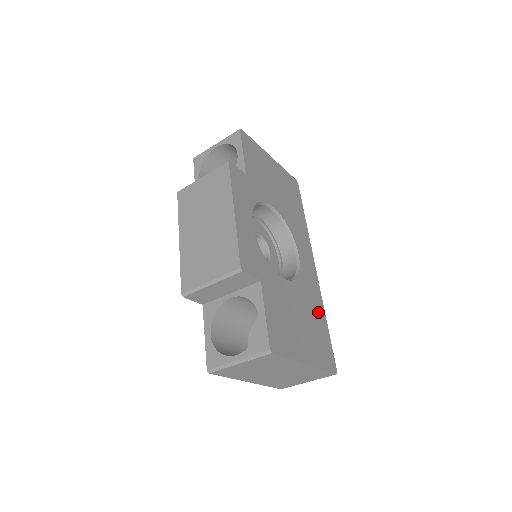
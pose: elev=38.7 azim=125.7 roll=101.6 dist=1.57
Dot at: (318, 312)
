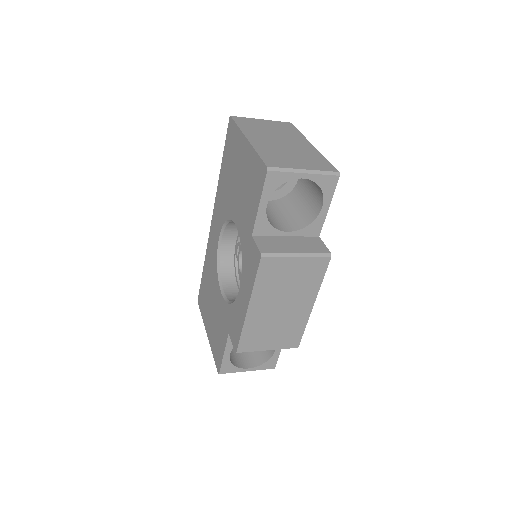
Dot at: occluded
